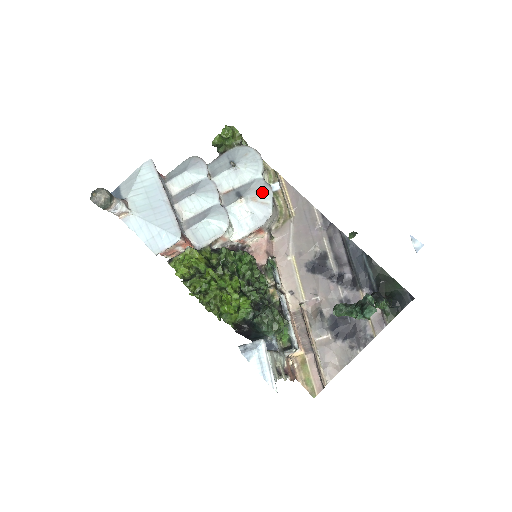
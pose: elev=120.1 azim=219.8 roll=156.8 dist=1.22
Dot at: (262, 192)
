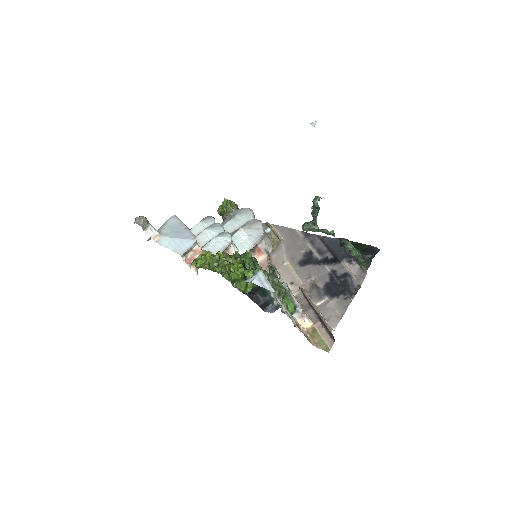
Dot at: (254, 224)
